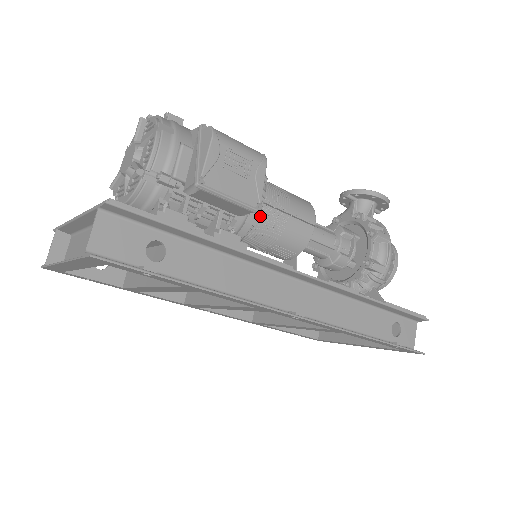
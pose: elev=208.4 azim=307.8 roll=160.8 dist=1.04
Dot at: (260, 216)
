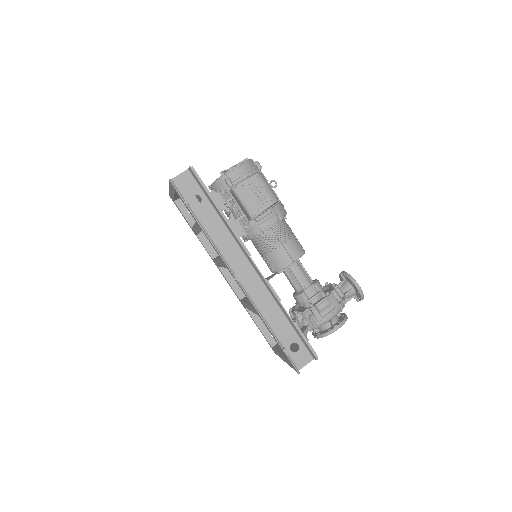
Dot at: (266, 233)
